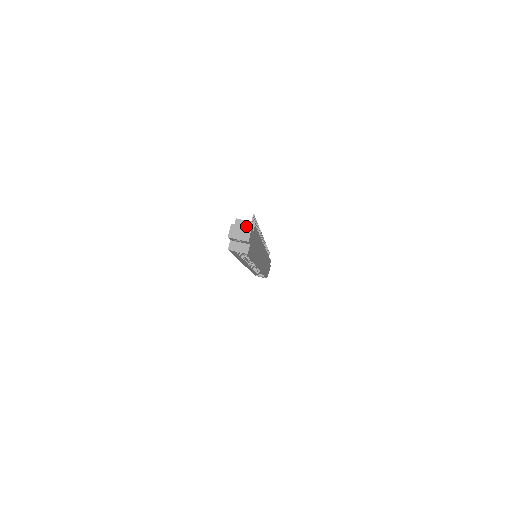
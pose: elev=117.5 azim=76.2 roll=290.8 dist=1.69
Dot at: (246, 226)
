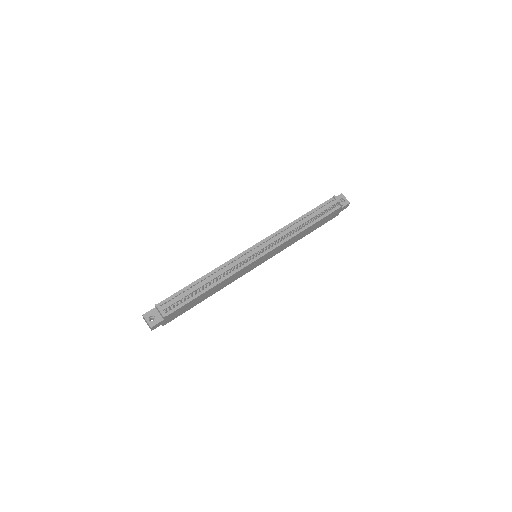
Dot at: (160, 313)
